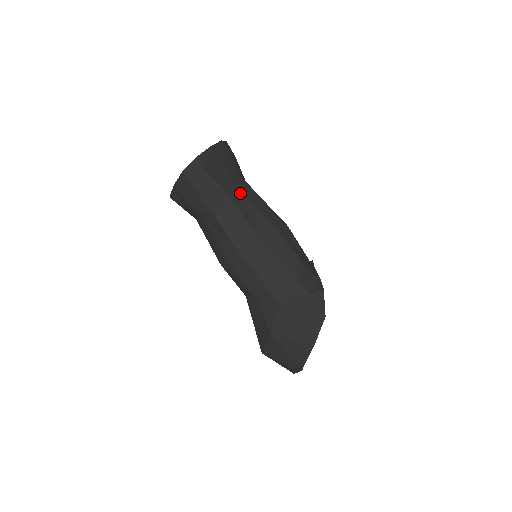
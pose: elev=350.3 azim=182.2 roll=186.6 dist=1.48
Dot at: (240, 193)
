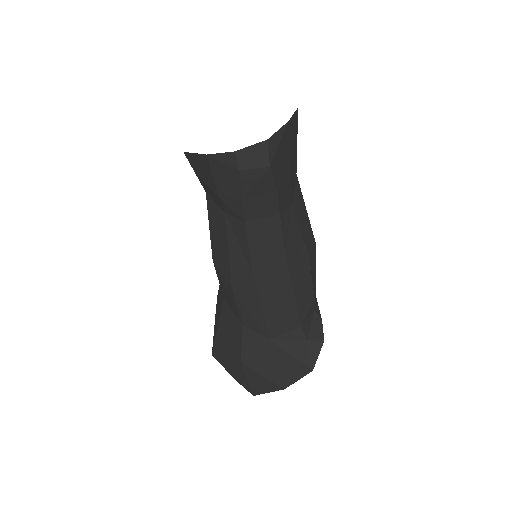
Dot at: (290, 201)
